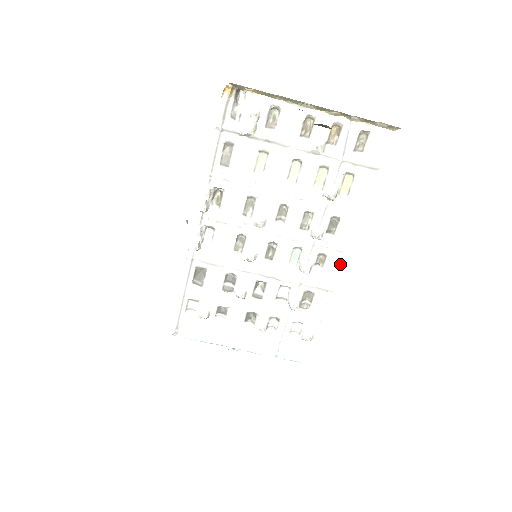
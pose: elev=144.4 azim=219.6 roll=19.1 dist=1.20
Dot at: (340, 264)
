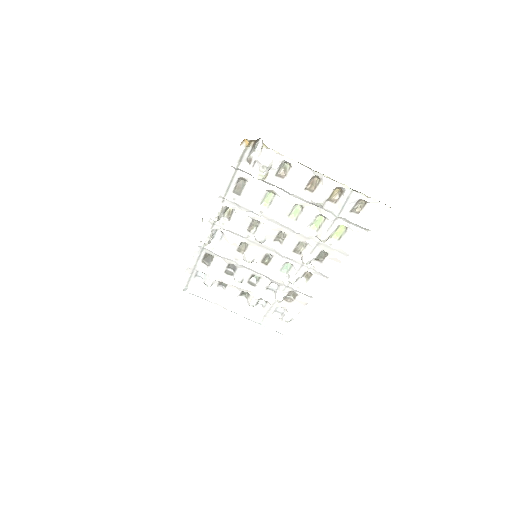
Dot at: (322, 282)
